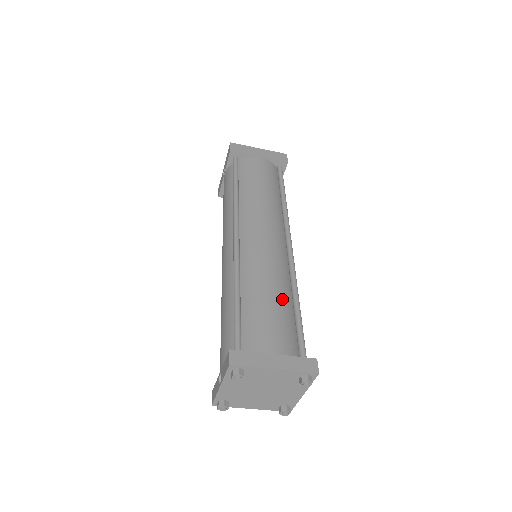
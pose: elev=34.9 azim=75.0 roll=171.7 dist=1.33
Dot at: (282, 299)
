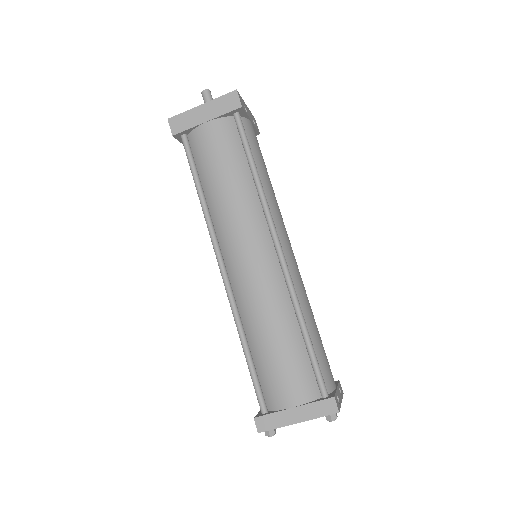
Dot at: (286, 336)
